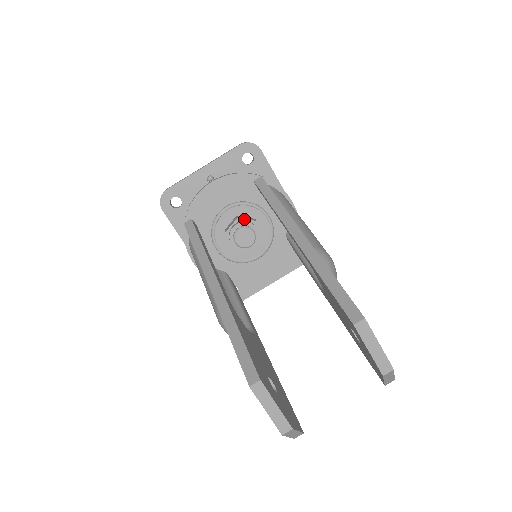
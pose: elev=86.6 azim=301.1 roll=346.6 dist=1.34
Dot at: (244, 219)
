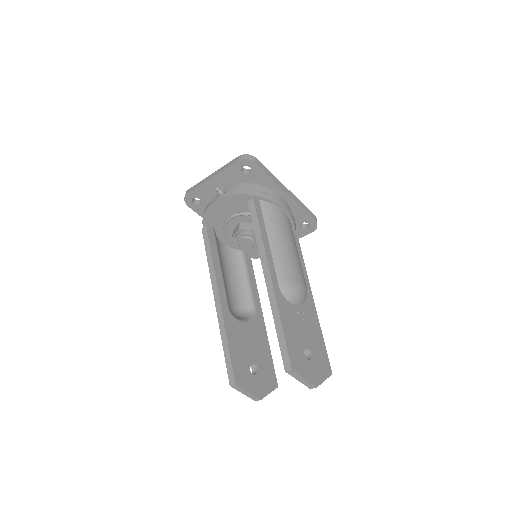
Dot at: (244, 229)
